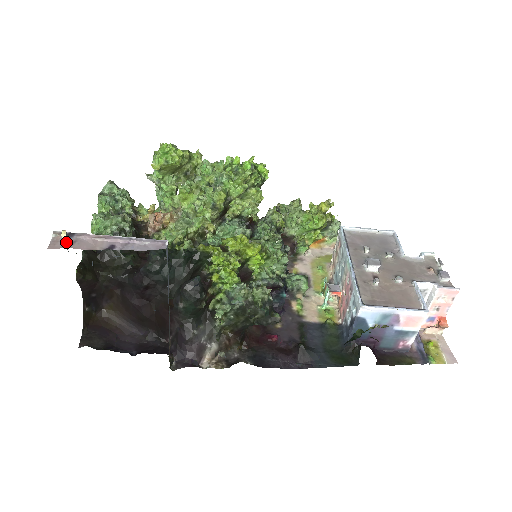
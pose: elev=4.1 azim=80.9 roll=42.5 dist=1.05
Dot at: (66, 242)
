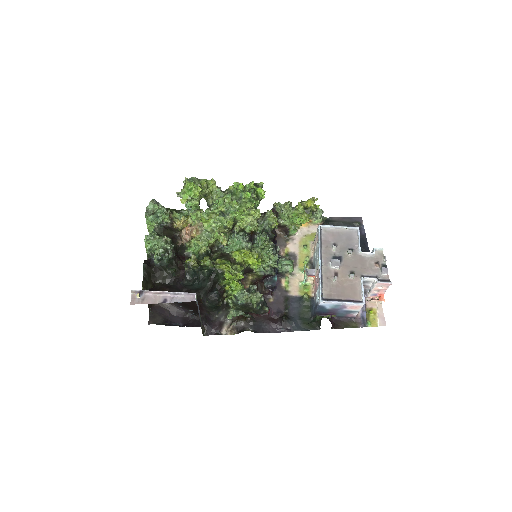
Dot at: (139, 299)
